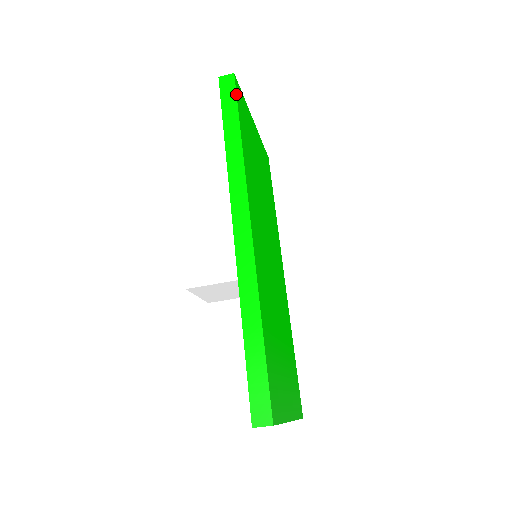
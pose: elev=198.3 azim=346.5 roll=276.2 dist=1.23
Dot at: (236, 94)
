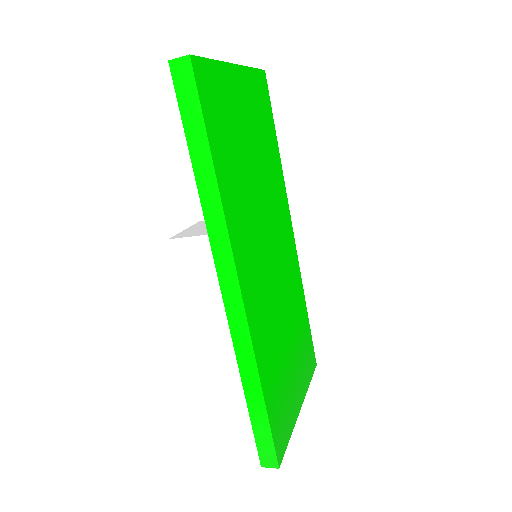
Dot at: (198, 96)
